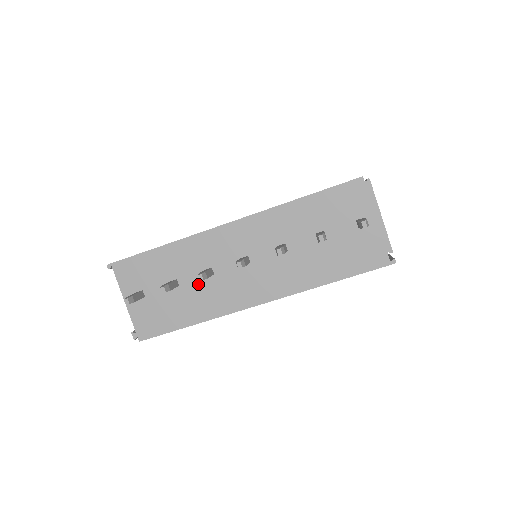
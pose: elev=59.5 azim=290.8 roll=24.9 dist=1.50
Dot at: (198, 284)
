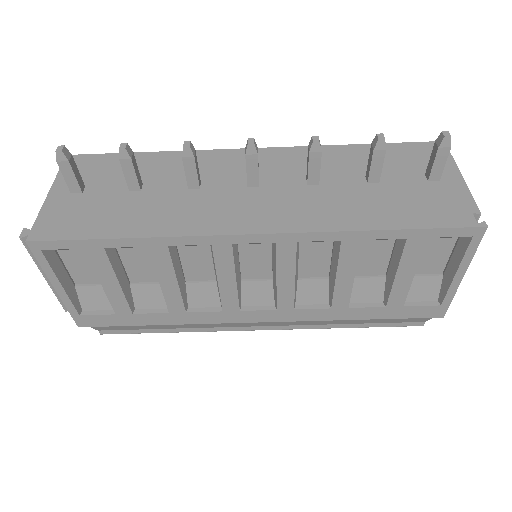
Dot at: (170, 194)
